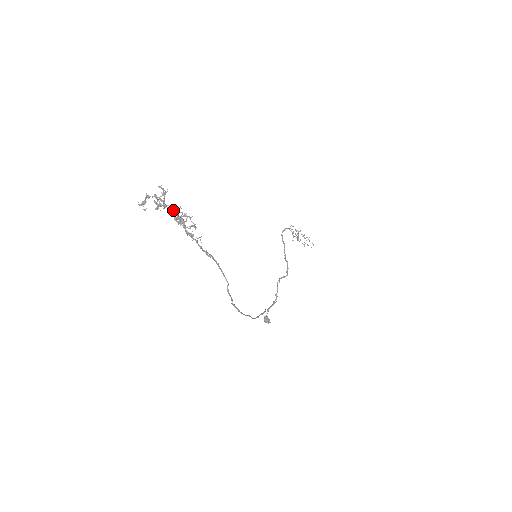
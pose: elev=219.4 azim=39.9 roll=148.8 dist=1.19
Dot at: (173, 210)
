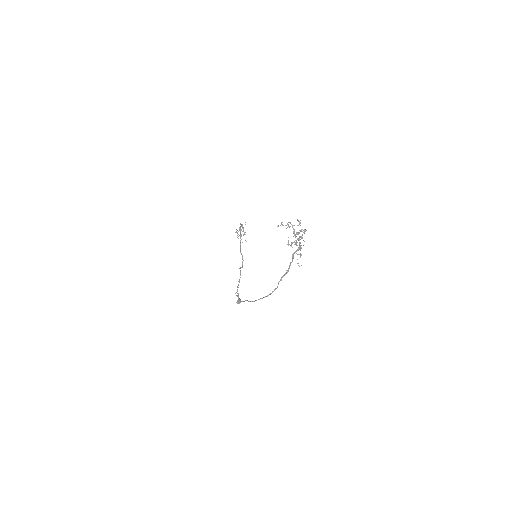
Dot at: (299, 240)
